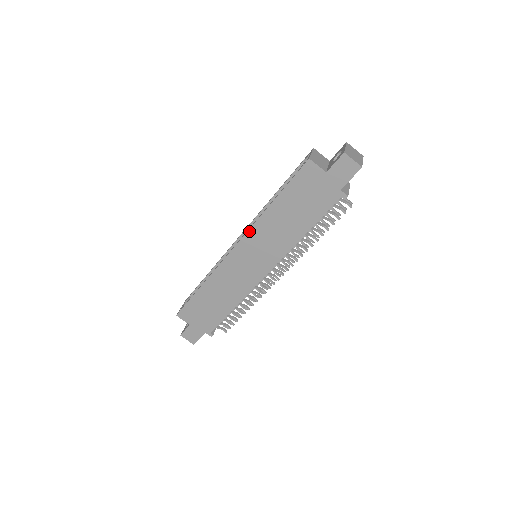
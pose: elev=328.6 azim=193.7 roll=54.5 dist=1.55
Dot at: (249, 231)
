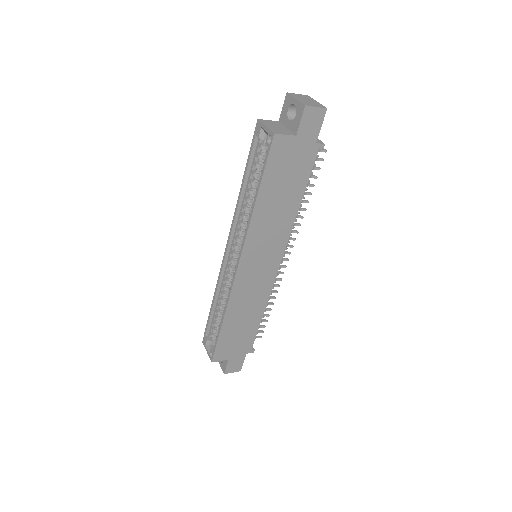
Dot at: (246, 241)
